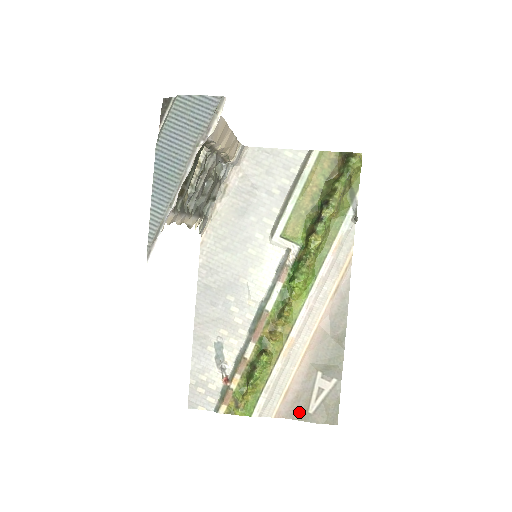
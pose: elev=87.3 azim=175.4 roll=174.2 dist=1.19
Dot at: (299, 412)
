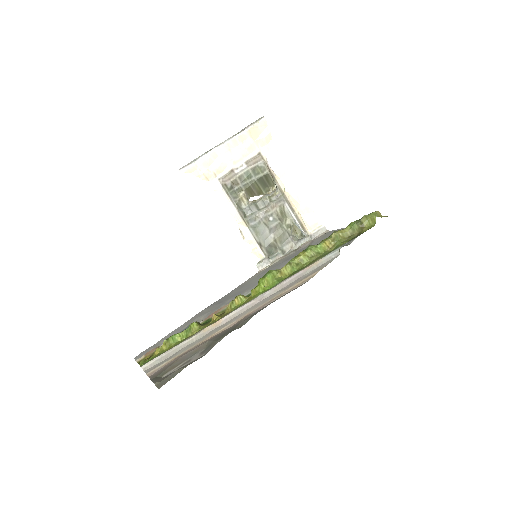
Dot at: (159, 374)
